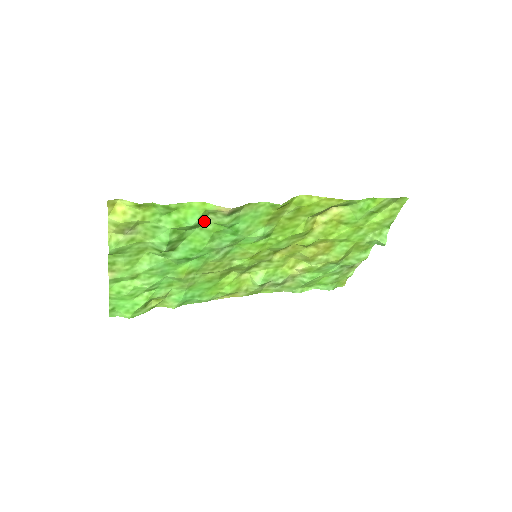
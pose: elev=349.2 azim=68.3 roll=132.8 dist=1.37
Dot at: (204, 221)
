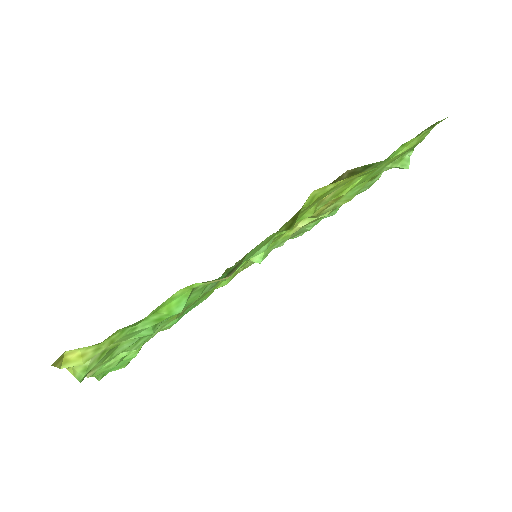
Dot at: occluded
